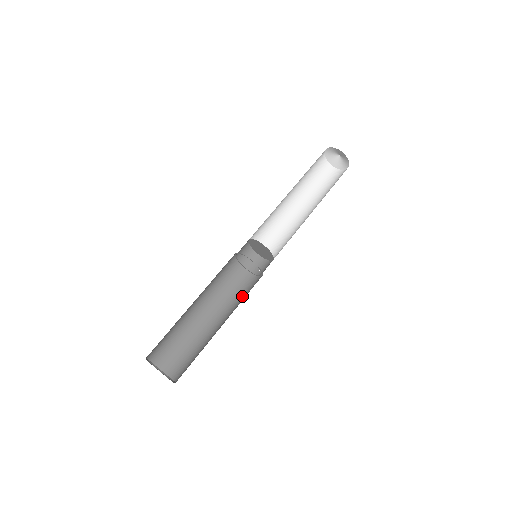
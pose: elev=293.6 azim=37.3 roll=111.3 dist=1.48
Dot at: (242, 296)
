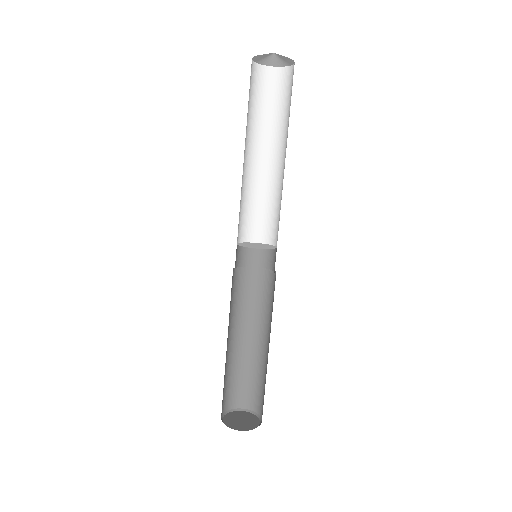
Dot at: (271, 303)
